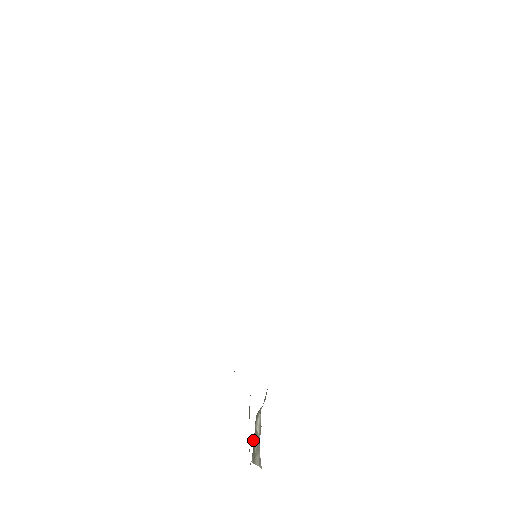
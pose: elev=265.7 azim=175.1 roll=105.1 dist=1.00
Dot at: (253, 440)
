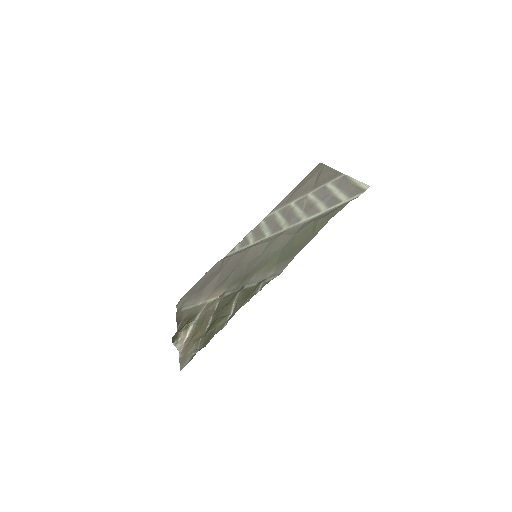
Dot at: (179, 334)
